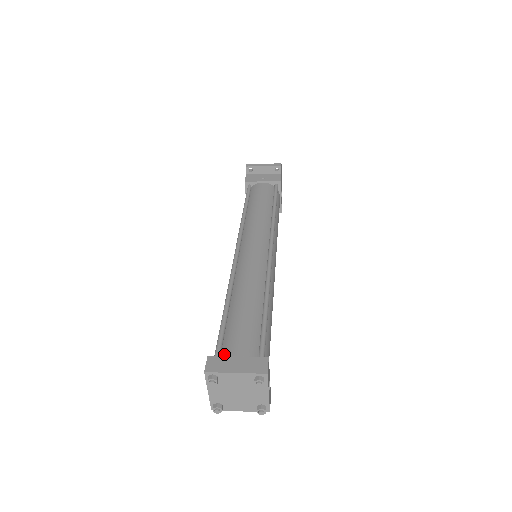
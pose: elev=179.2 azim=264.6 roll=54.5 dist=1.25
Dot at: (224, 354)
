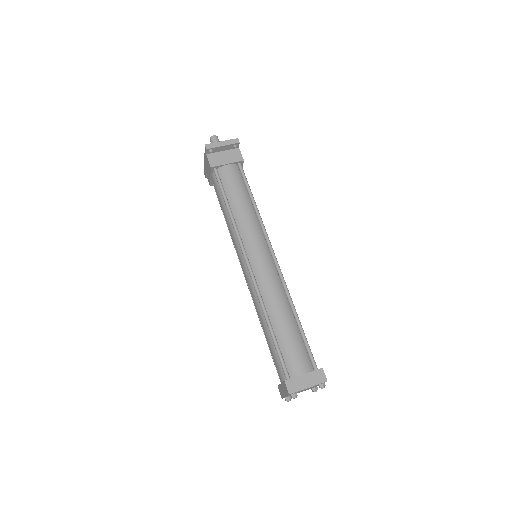
Dot at: (291, 373)
